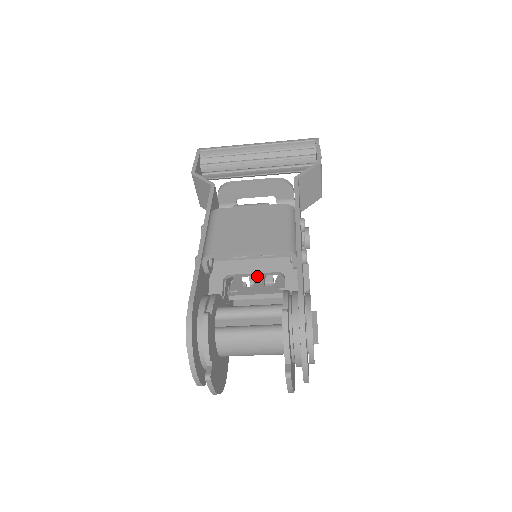
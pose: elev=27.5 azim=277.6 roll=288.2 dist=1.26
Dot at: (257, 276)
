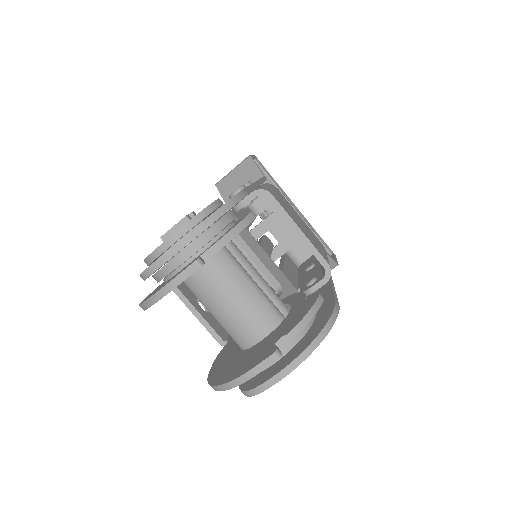
Dot at: occluded
